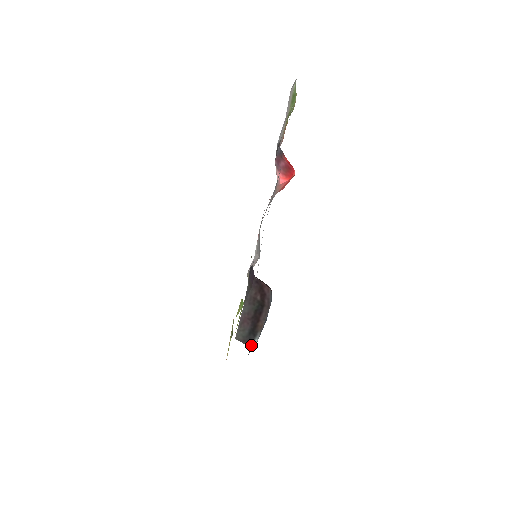
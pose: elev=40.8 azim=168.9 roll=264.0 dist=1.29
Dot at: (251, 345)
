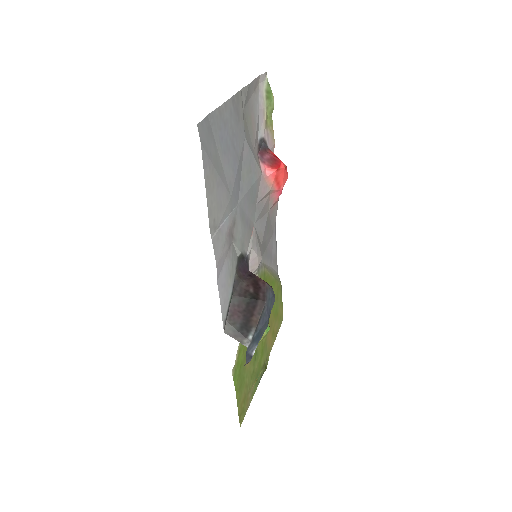
Dot at: (244, 342)
